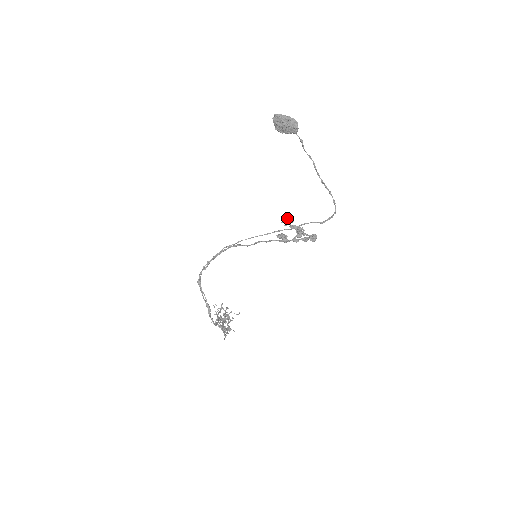
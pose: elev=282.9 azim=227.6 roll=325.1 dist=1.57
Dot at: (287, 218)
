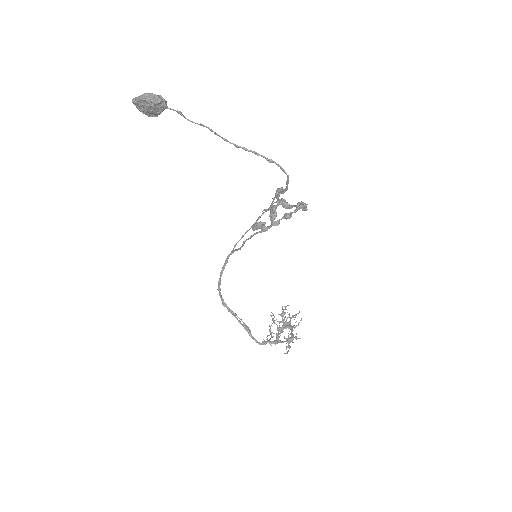
Dot at: occluded
